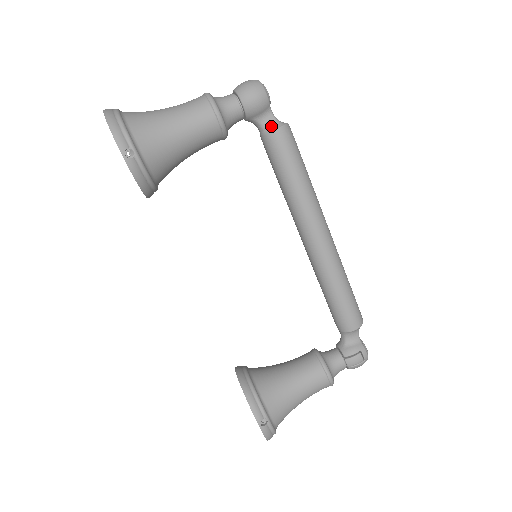
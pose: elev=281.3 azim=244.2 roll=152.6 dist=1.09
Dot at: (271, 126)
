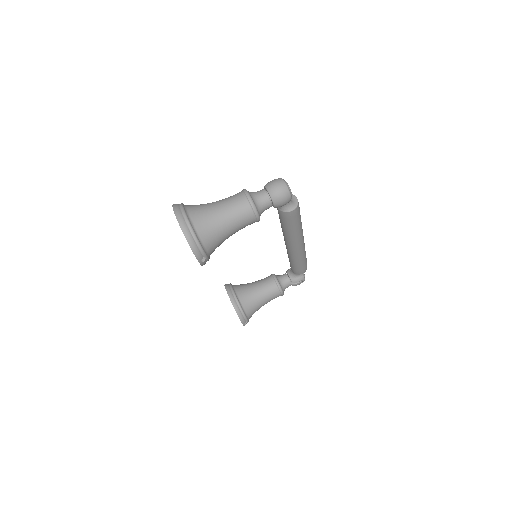
Dot at: (288, 208)
